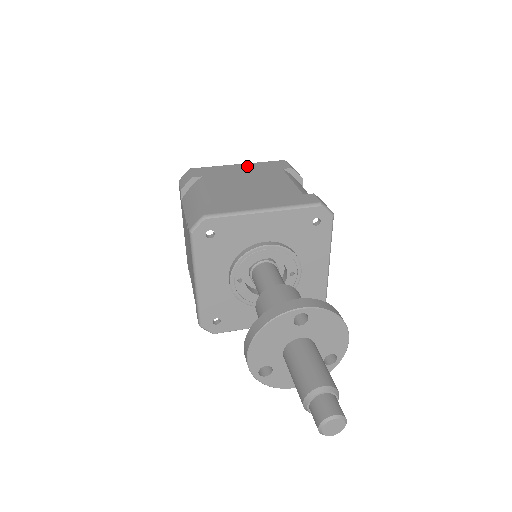
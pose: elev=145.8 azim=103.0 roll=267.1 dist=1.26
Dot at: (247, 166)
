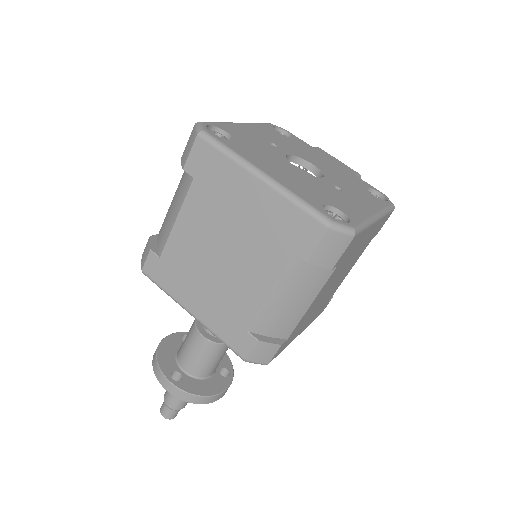
Dot at: (262, 199)
